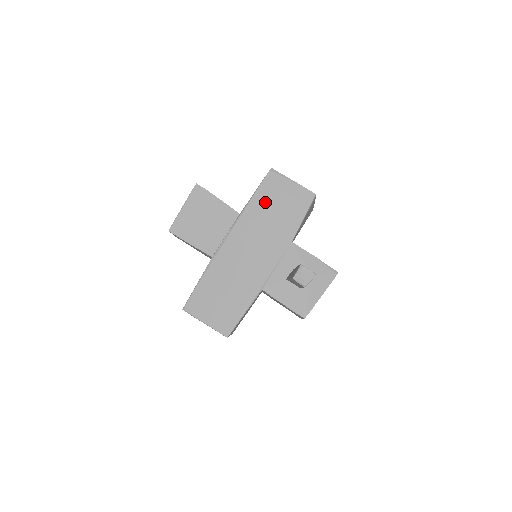
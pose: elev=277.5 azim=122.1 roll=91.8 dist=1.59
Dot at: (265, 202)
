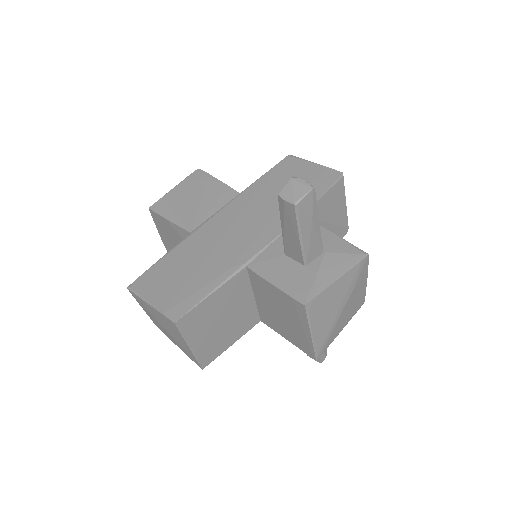
Dot at: (275, 181)
